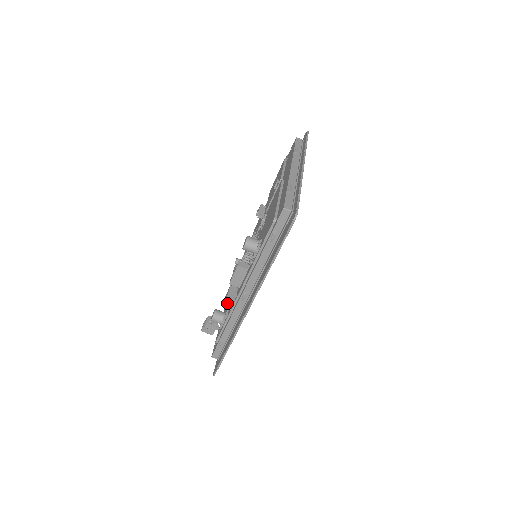
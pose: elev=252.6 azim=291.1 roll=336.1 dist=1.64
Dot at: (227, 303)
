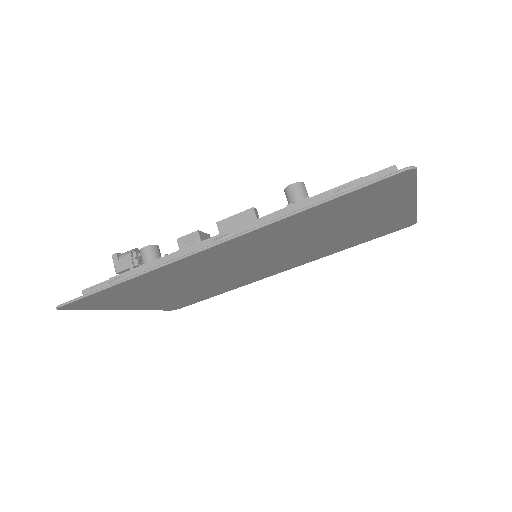
Dot at: (189, 238)
